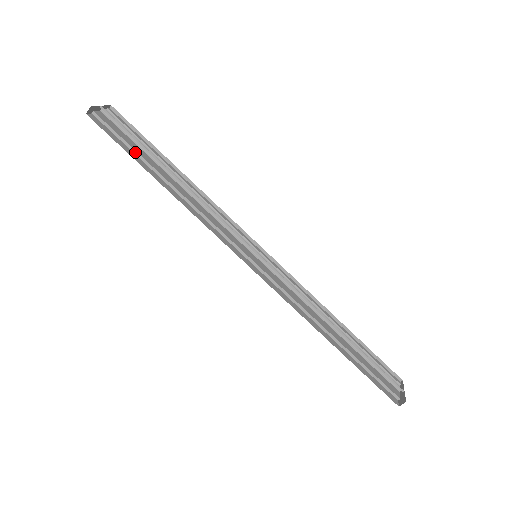
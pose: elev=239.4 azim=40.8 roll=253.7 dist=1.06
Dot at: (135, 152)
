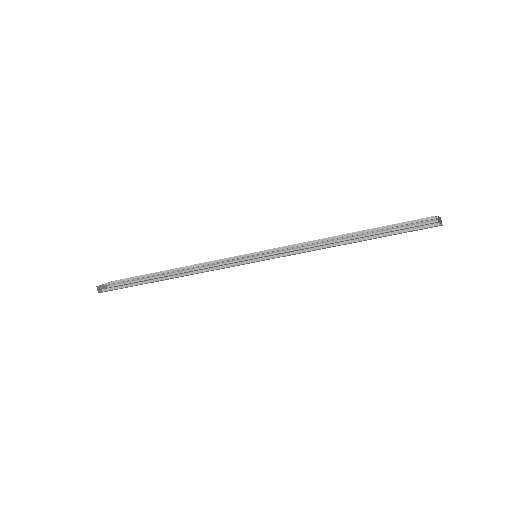
Dot at: (139, 283)
